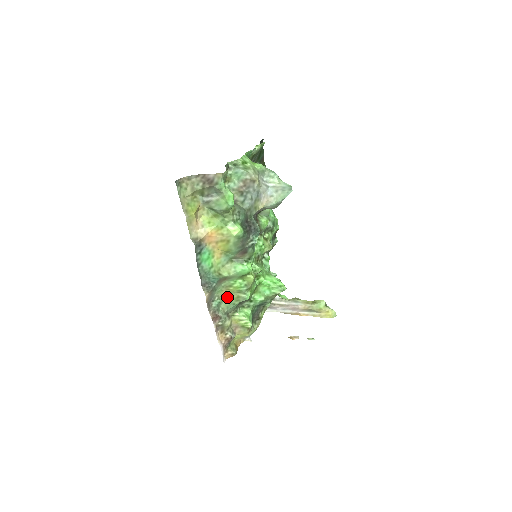
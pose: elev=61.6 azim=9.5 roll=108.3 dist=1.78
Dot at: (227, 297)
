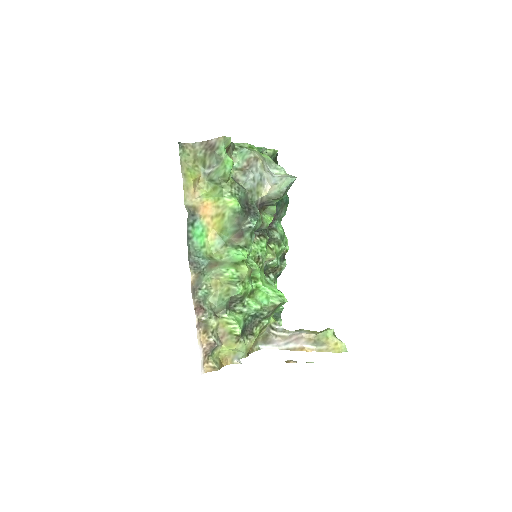
Dot at: (217, 290)
